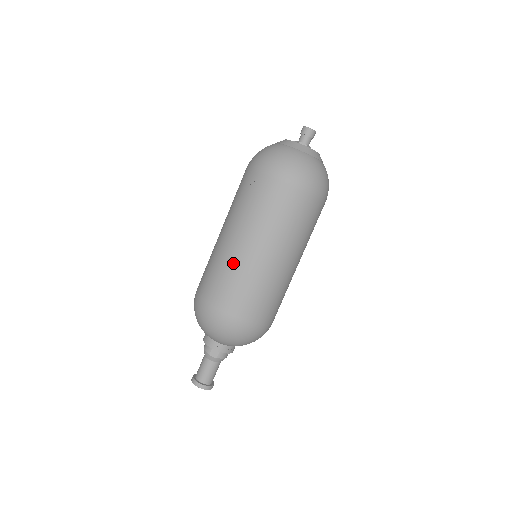
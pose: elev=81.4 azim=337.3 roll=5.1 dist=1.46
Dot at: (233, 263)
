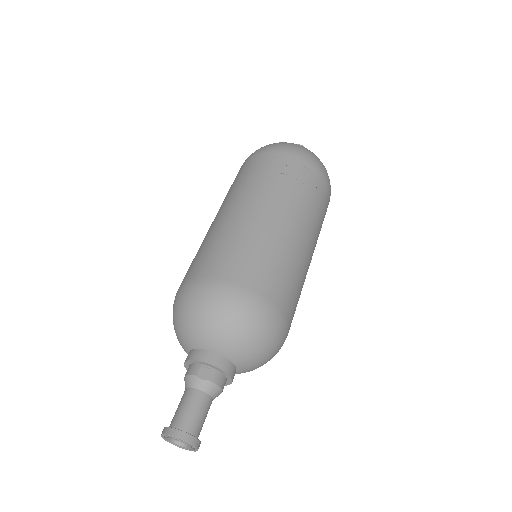
Dot at: (236, 227)
